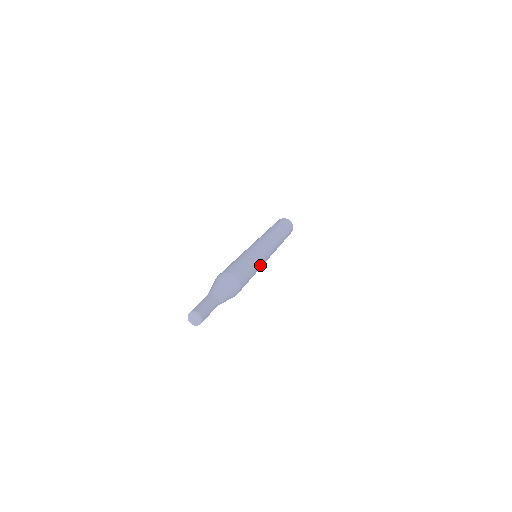
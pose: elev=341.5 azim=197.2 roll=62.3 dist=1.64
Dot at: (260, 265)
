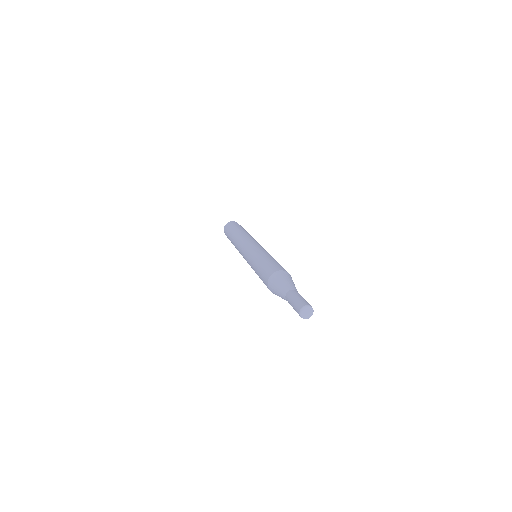
Dot at: occluded
